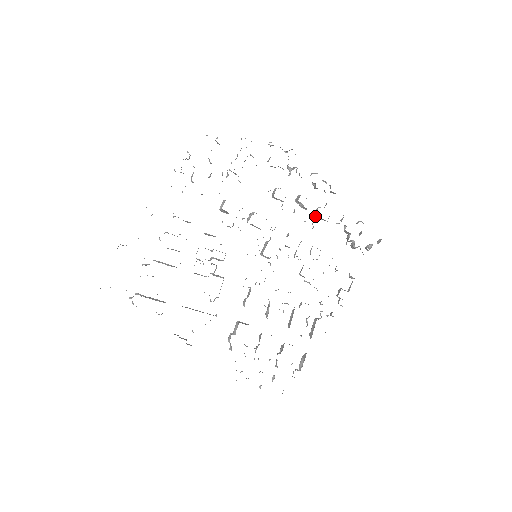
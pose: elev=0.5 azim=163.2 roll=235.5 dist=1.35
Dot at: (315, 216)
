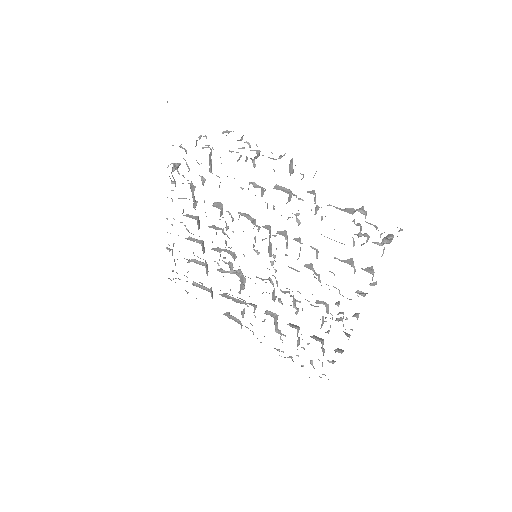
Dot at: (298, 210)
